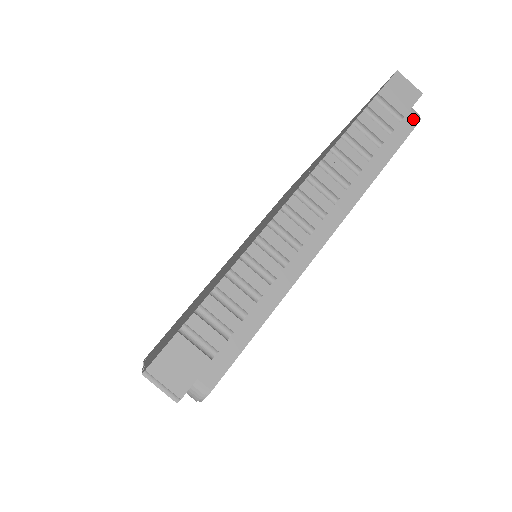
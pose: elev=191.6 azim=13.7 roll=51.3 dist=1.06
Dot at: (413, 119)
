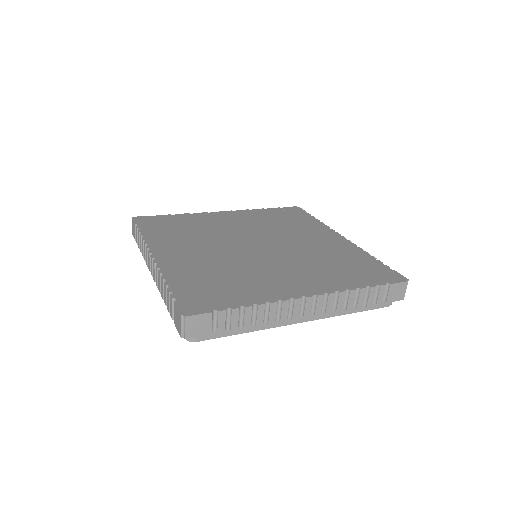
Dot at: (388, 304)
